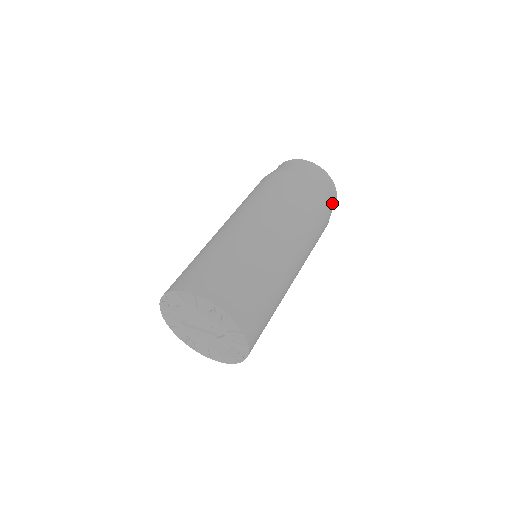
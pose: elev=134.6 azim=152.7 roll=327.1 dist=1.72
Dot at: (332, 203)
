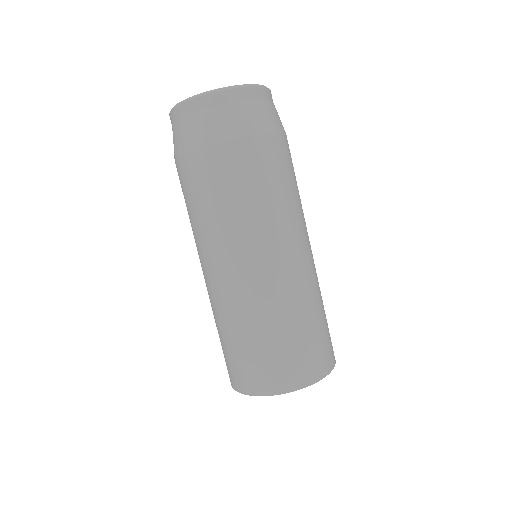
Dot at: (266, 111)
